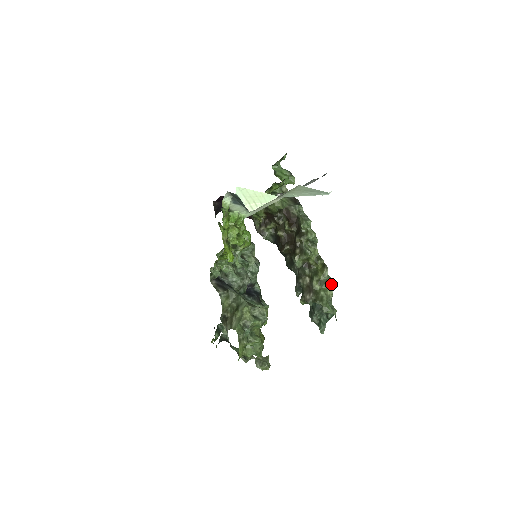
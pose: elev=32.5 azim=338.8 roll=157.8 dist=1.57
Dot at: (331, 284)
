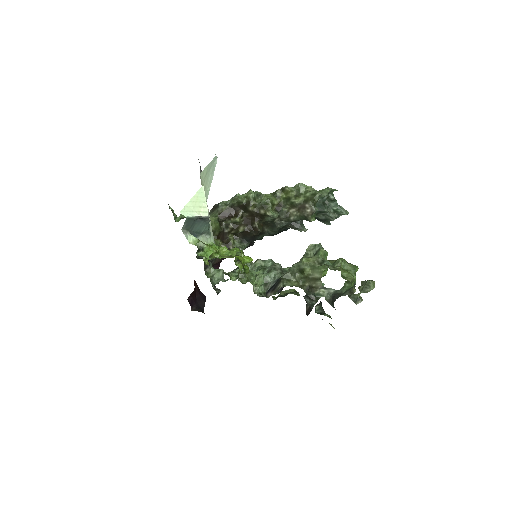
Dot at: (302, 186)
